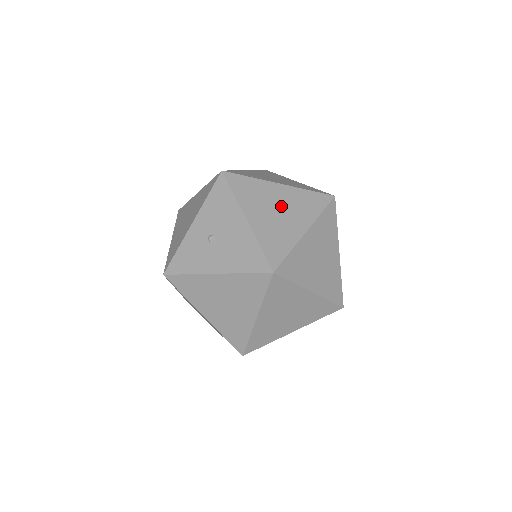
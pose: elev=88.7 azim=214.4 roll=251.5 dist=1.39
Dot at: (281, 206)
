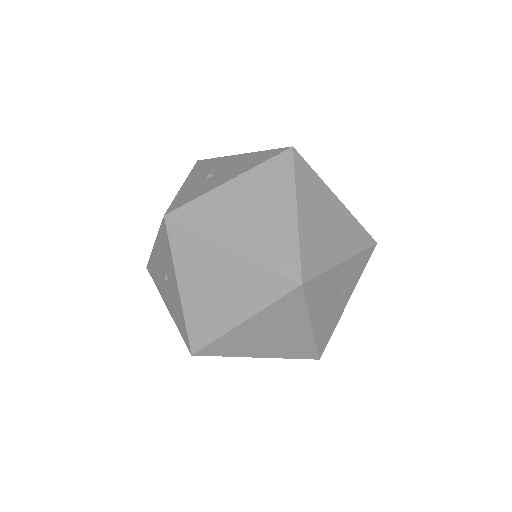
Dot at: occluded
